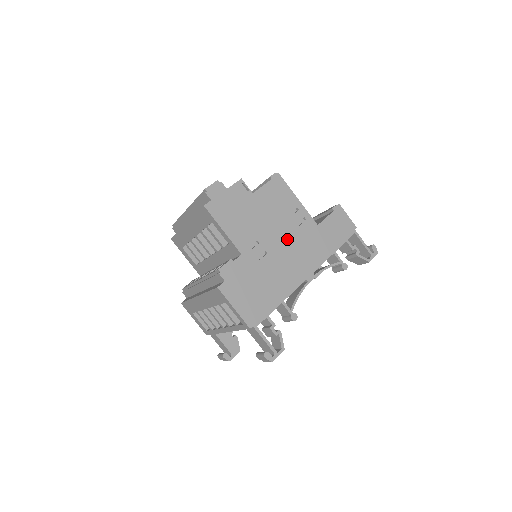
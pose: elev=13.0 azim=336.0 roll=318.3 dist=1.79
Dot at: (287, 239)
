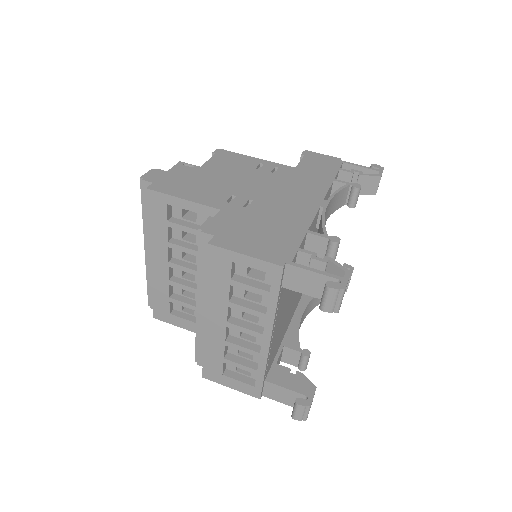
Dot at: (268, 185)
